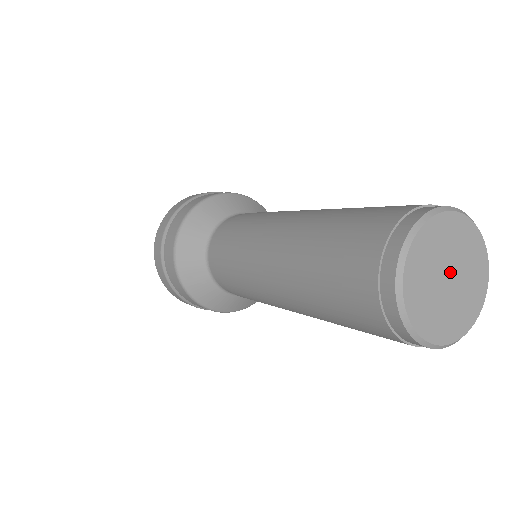
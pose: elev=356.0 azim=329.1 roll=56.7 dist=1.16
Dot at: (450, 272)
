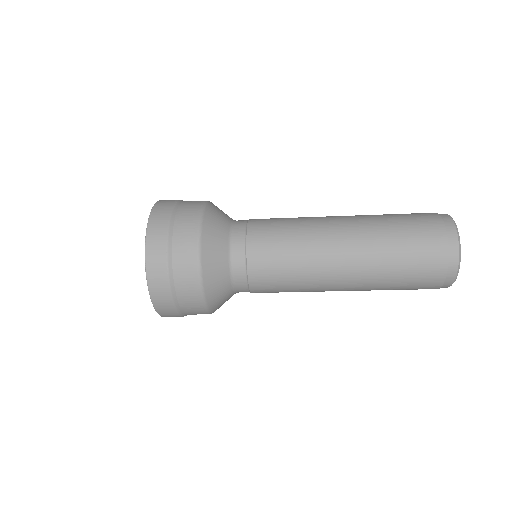
Dot at: occluded
